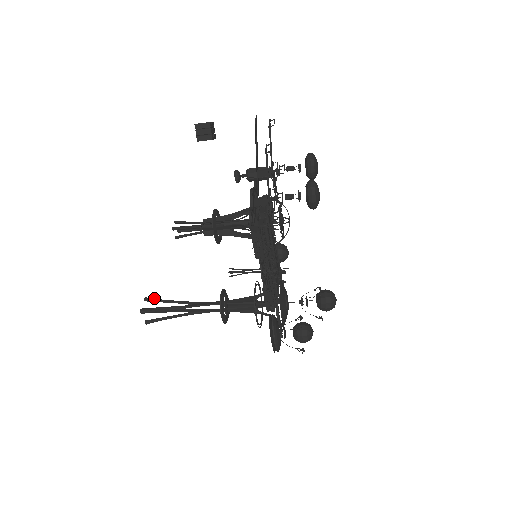
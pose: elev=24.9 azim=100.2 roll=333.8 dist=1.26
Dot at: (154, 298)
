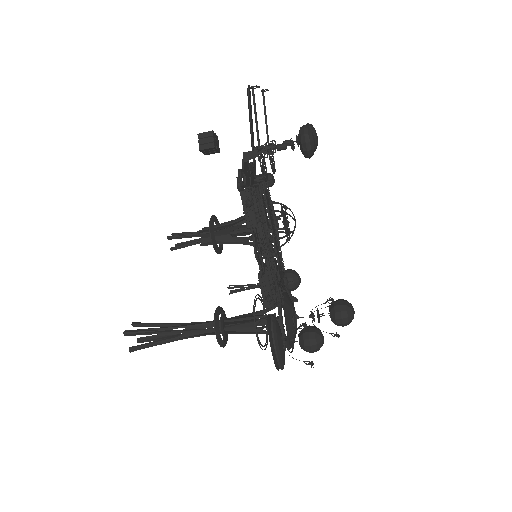
Dot at: occluded
